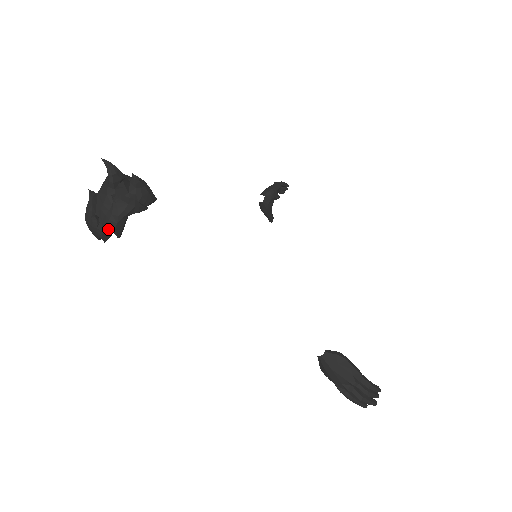
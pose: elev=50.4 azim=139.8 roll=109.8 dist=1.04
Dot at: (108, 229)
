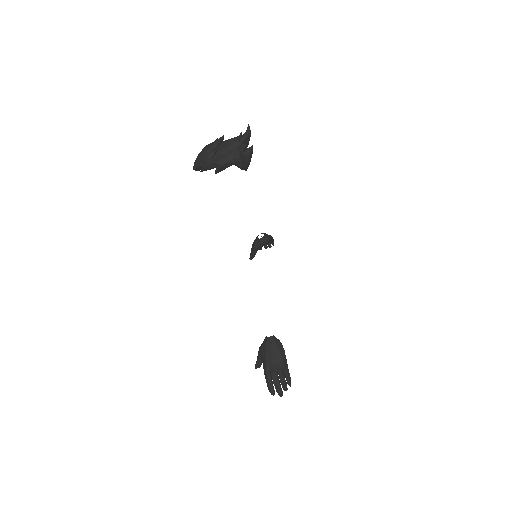
Dot at: (218, 163)
